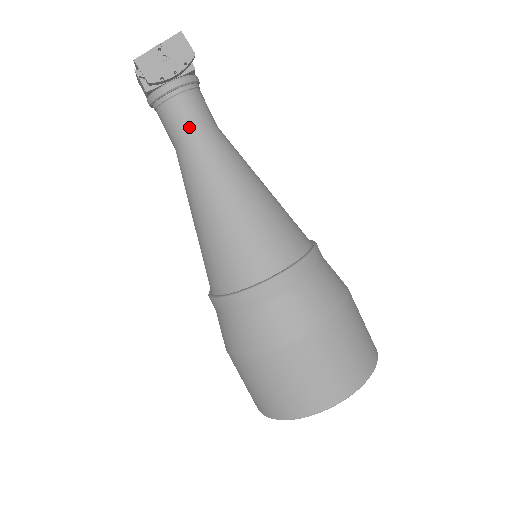
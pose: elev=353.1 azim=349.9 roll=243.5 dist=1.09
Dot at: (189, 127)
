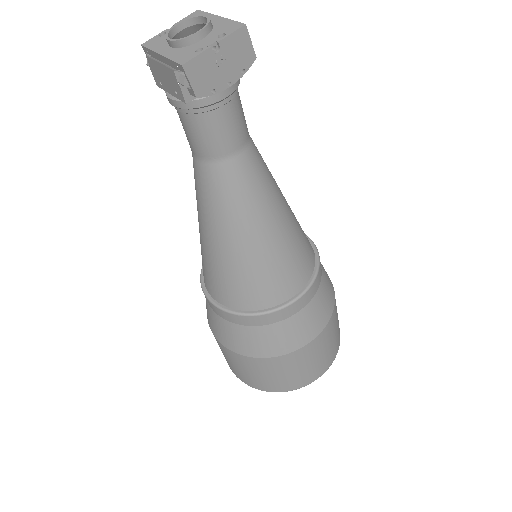
Dot at: (228, 145)
